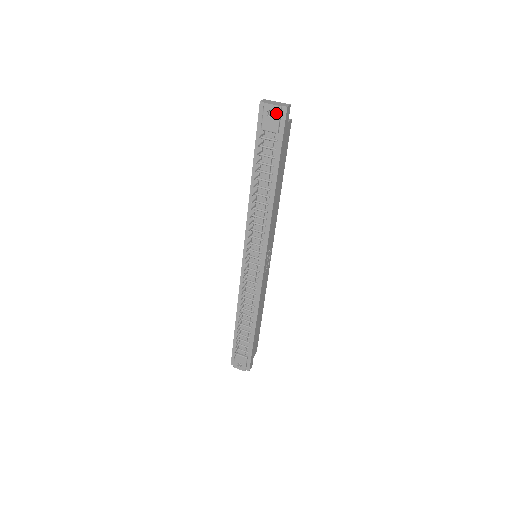
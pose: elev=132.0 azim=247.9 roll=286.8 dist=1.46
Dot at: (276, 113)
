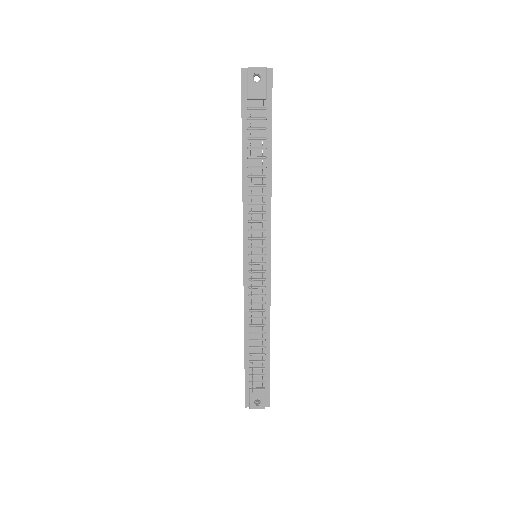
Dot at: (262, 76)
